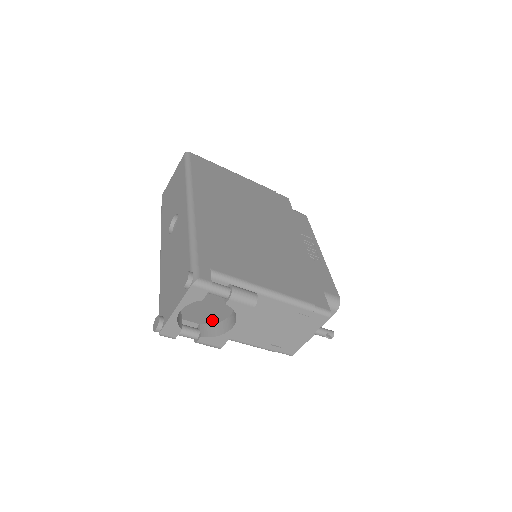
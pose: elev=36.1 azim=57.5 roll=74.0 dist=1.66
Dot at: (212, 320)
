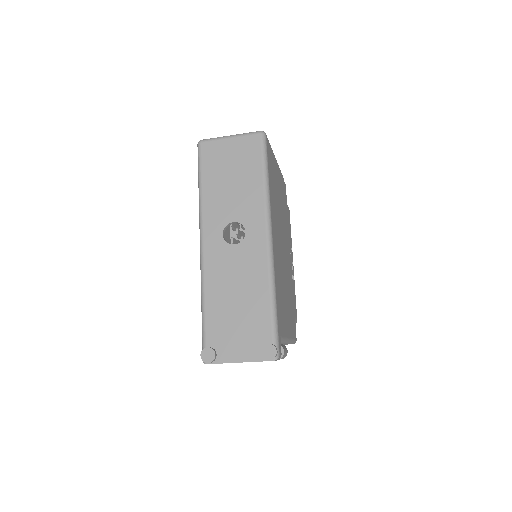
Dot at: occluded
